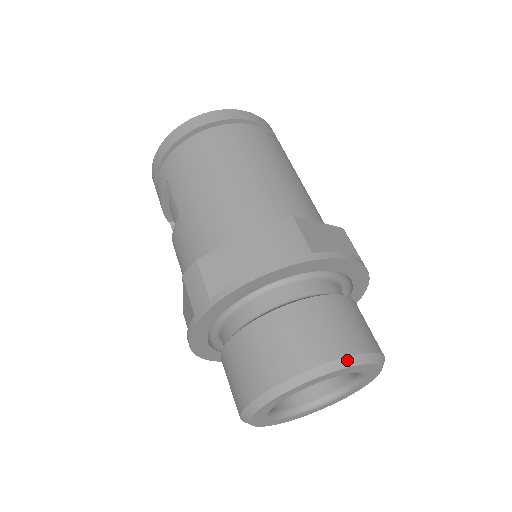
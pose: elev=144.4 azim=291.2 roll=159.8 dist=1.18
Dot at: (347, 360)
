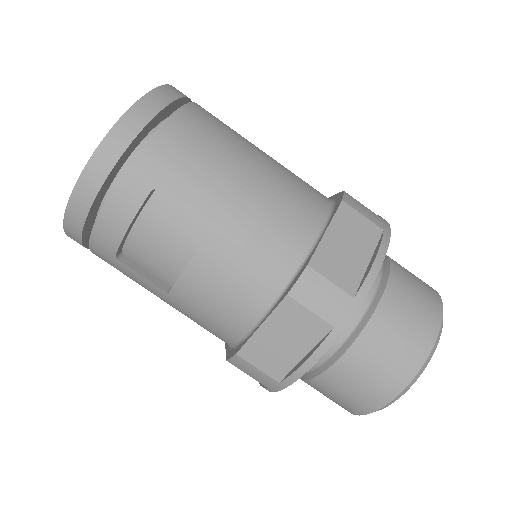
Dot at: occluded
